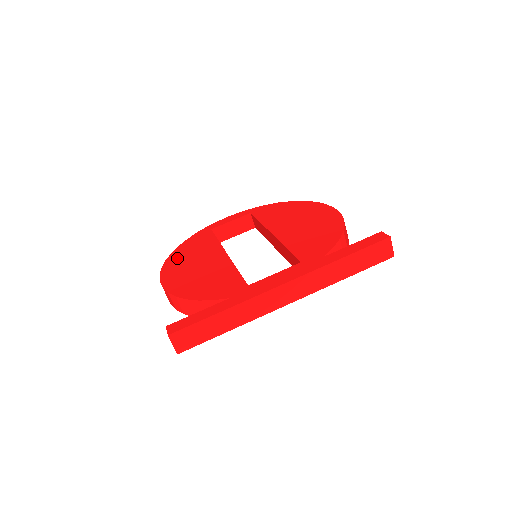
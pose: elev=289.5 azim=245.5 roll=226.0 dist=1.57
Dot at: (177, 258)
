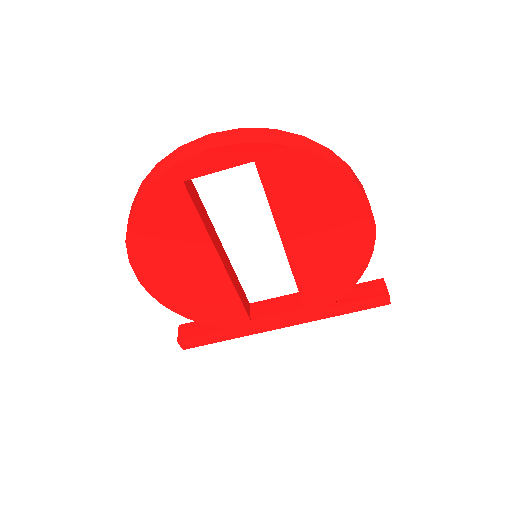
Dot at: (145, 244)
